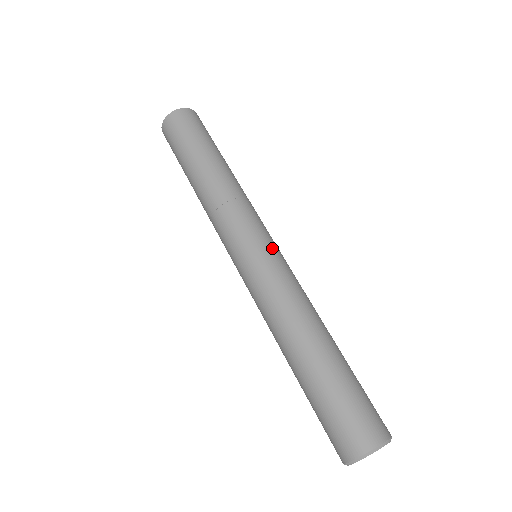
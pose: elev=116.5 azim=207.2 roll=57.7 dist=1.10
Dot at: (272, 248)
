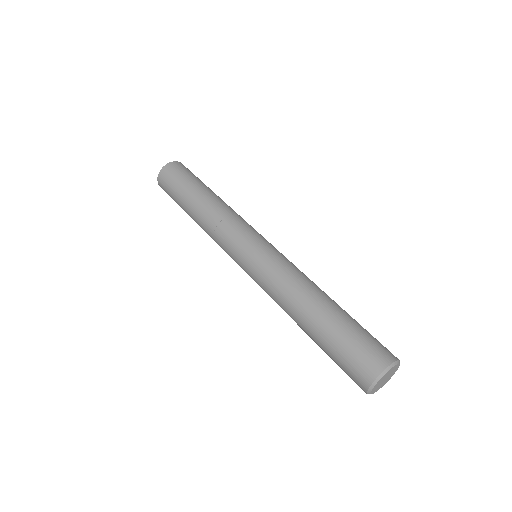
Dot at: (272, 245)
